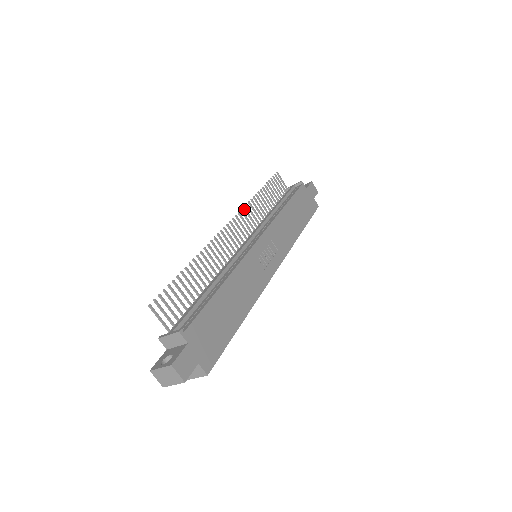
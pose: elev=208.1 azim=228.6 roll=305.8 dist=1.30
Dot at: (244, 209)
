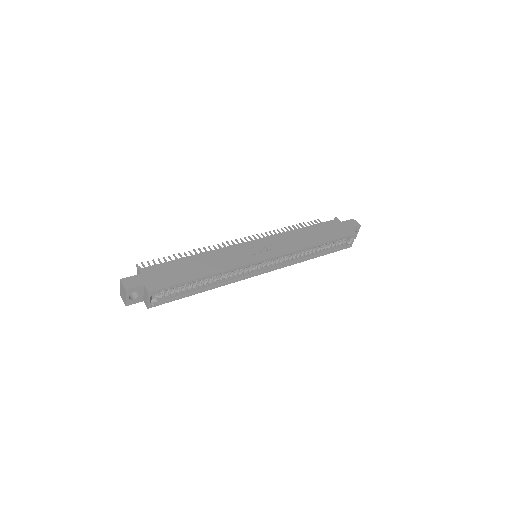
Dot at: (261, 234)
